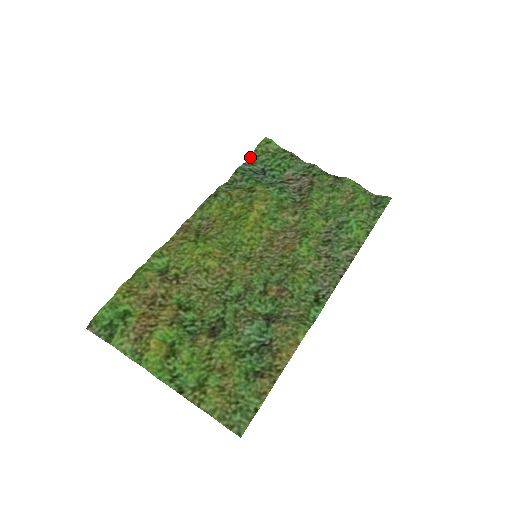
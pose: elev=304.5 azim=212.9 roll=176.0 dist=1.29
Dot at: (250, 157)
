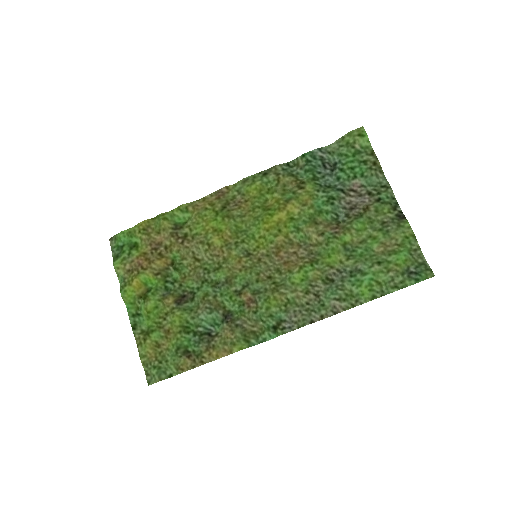
Dot at: (332, 143)
